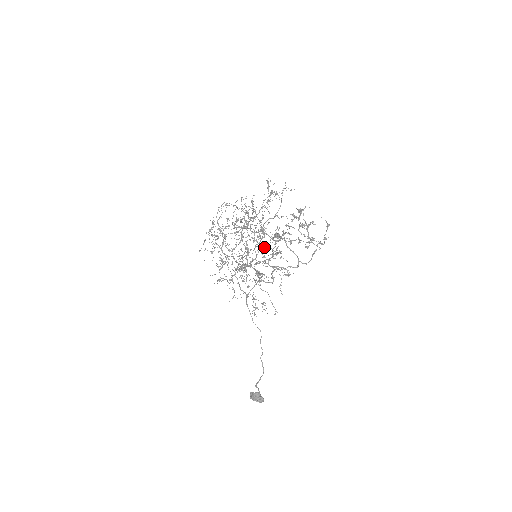
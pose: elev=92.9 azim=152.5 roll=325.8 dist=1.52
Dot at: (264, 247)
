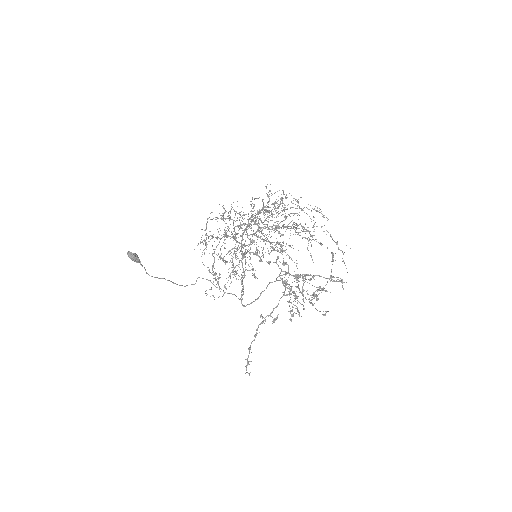
Dot at: (267, 211)
